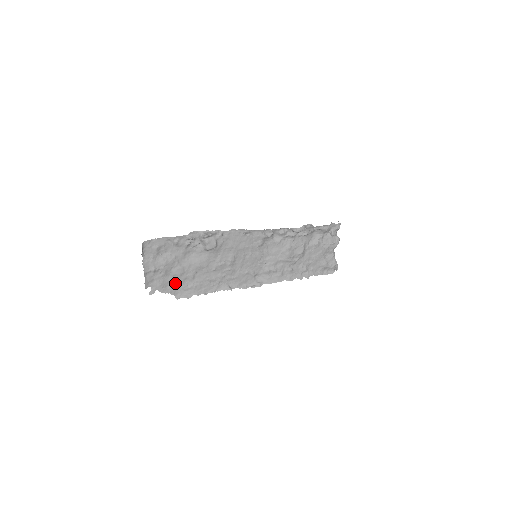
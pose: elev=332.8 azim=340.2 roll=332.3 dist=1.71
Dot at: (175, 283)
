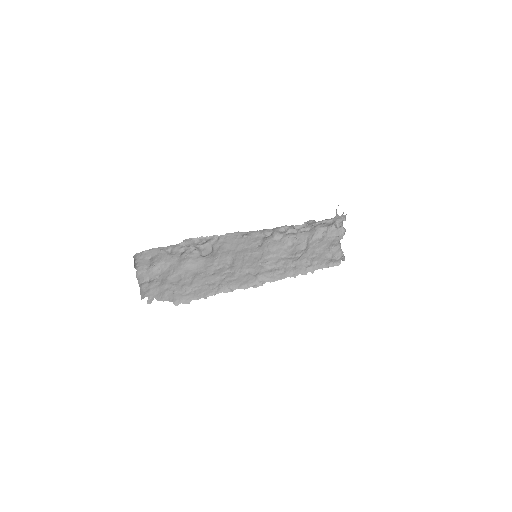
Dot at: (173, 290)
